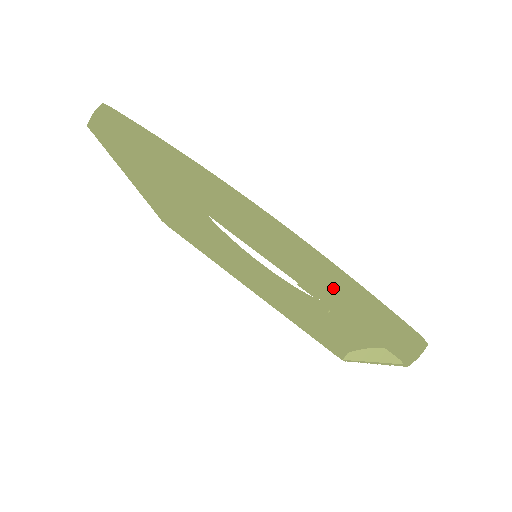
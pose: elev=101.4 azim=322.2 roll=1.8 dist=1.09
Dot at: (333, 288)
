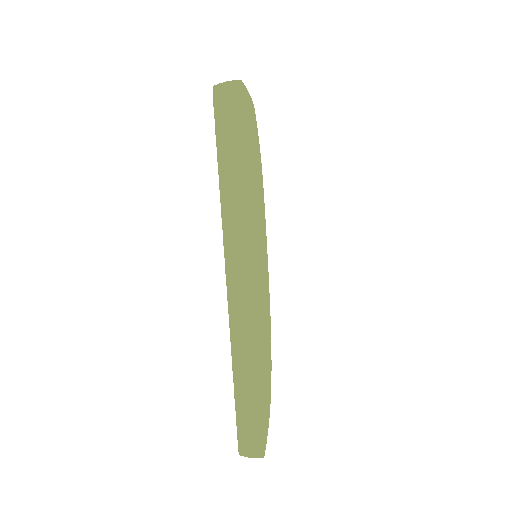
Dot at: (246, 380)
